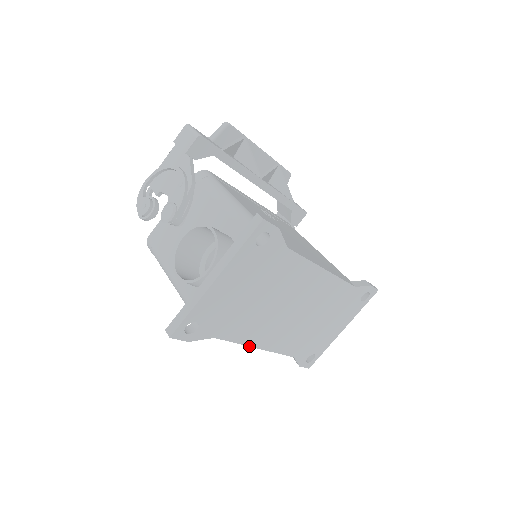
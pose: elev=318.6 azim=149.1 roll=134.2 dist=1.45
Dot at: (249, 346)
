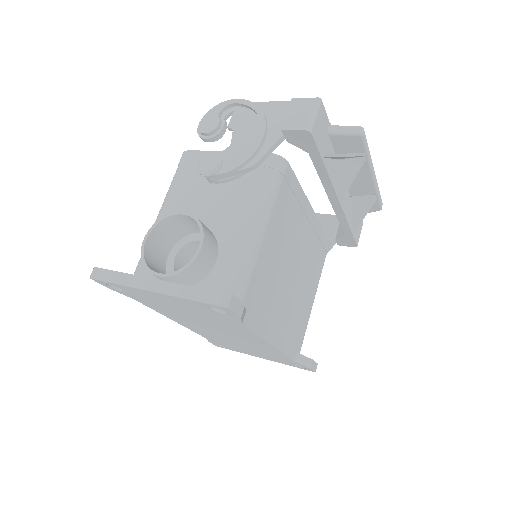
Dot at: (167, 317)
